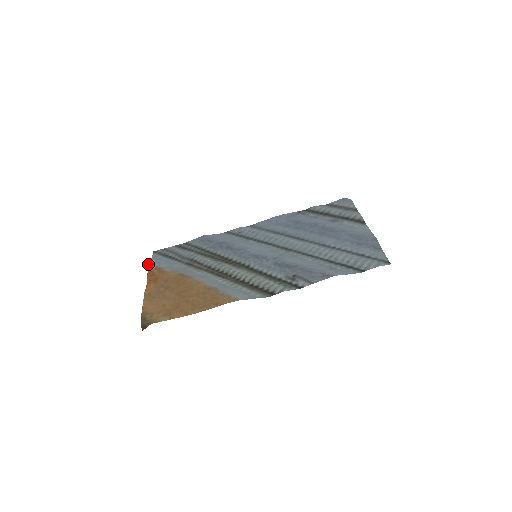
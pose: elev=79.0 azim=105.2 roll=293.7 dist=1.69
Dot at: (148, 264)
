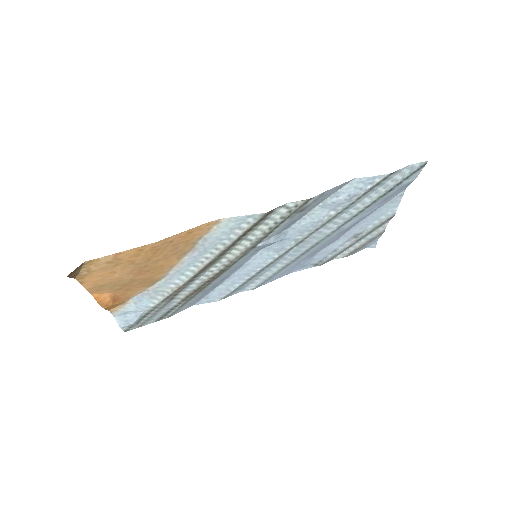
Dot at: (111, 312)
